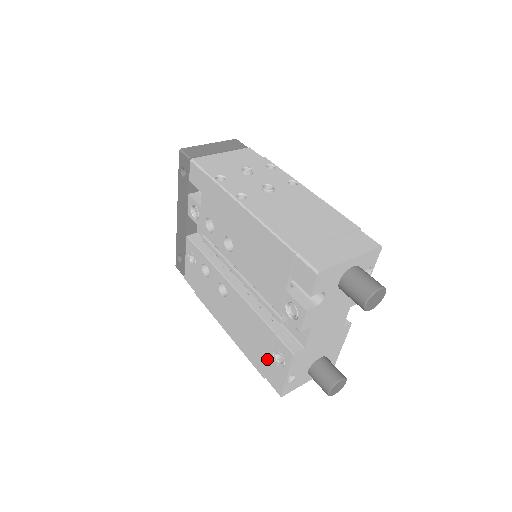
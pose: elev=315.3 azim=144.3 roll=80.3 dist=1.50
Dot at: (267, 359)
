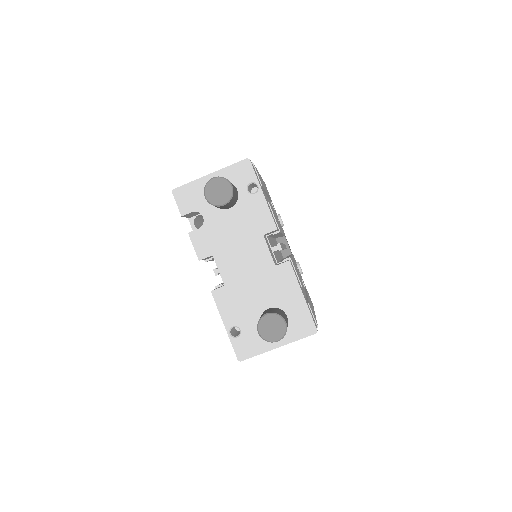
Dot at: occluded
